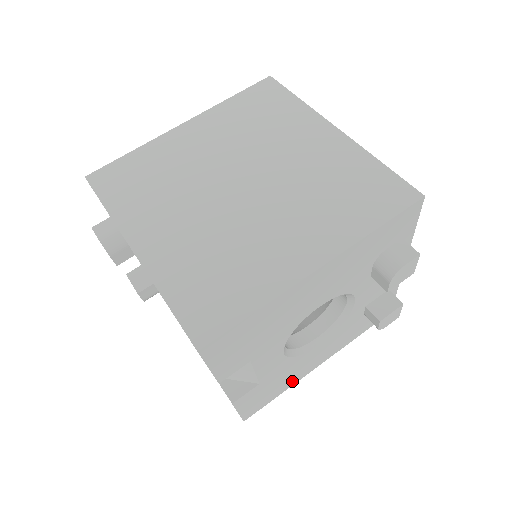
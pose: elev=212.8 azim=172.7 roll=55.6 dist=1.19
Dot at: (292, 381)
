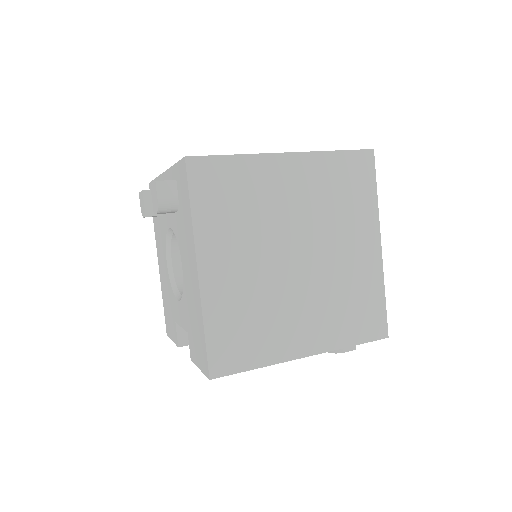
Dot at: occluded
